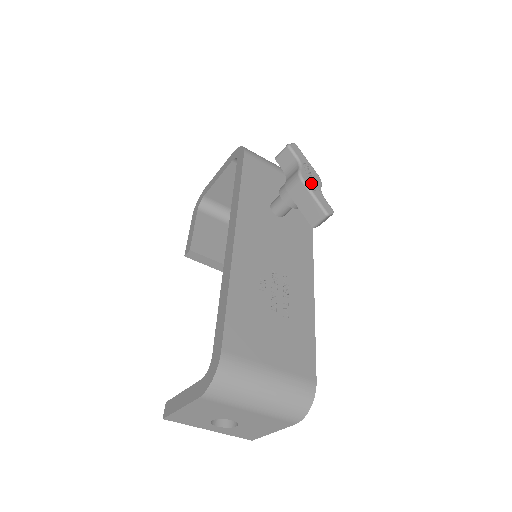
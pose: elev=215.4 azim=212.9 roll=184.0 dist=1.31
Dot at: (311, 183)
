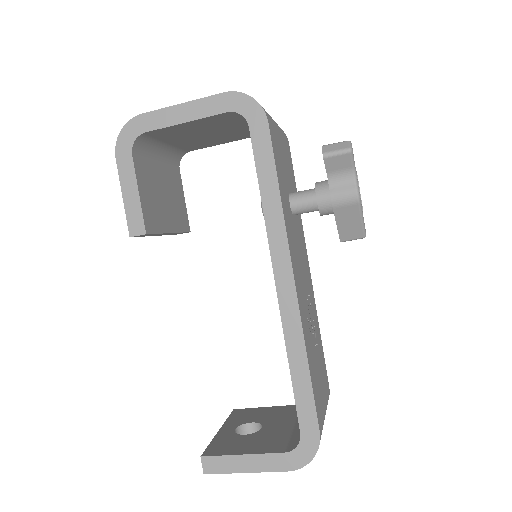
Dot at: (361, 202)
